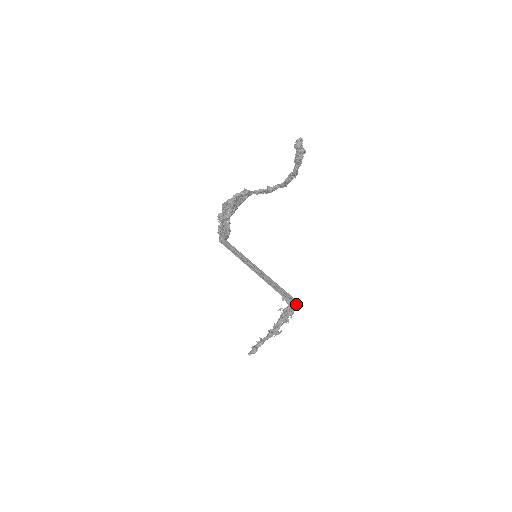
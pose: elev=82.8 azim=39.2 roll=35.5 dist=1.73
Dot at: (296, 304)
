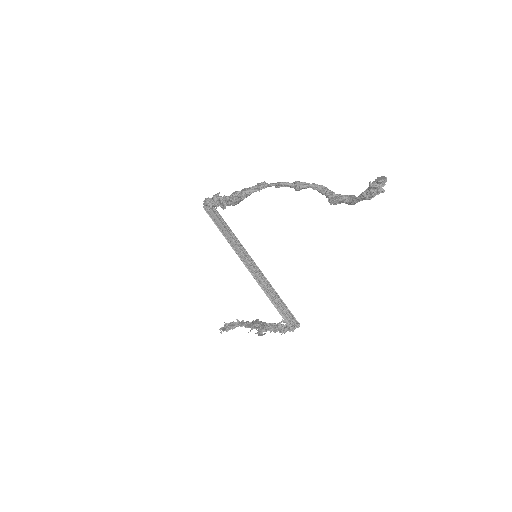
Dot at: (297, 327)
